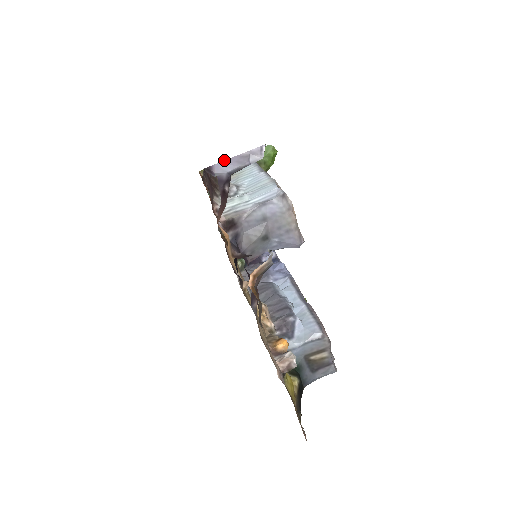
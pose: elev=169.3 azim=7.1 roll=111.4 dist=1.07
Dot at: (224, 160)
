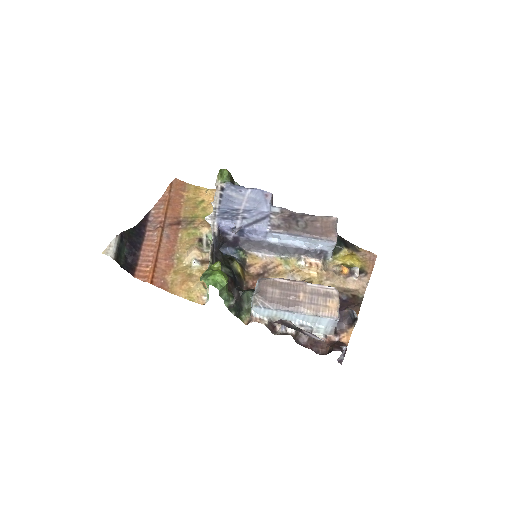
Dot at: (338, 358)
